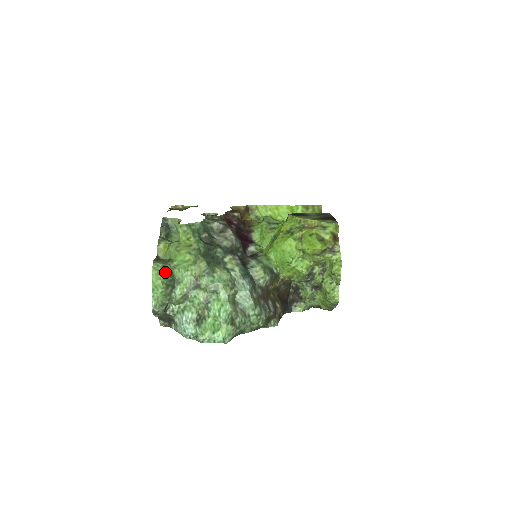
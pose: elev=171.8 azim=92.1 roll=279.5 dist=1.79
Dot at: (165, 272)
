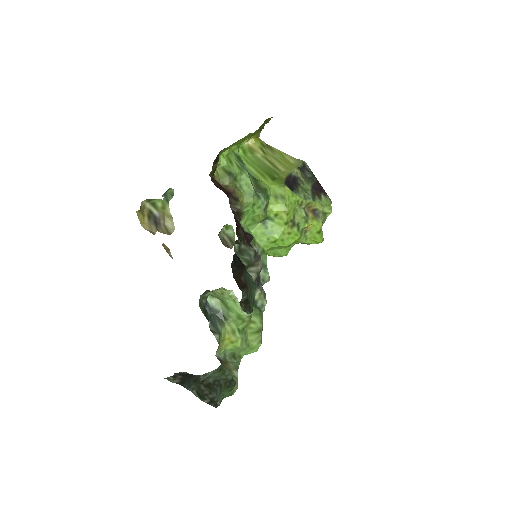
Dot at: occluded
